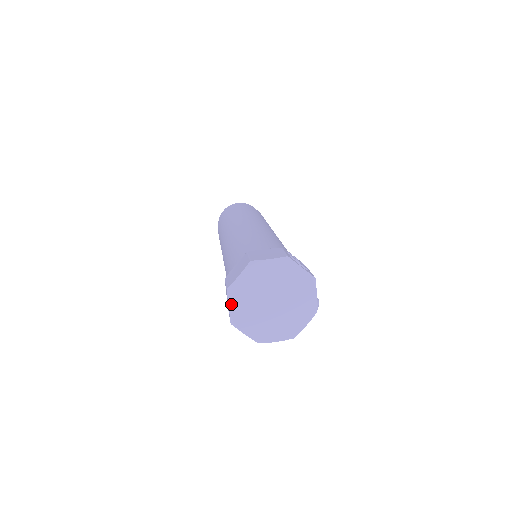
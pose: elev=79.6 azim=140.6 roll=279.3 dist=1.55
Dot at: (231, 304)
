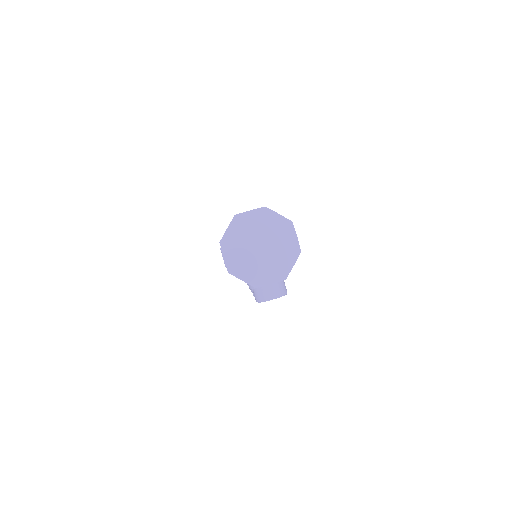
Dot at: (230, 227)
